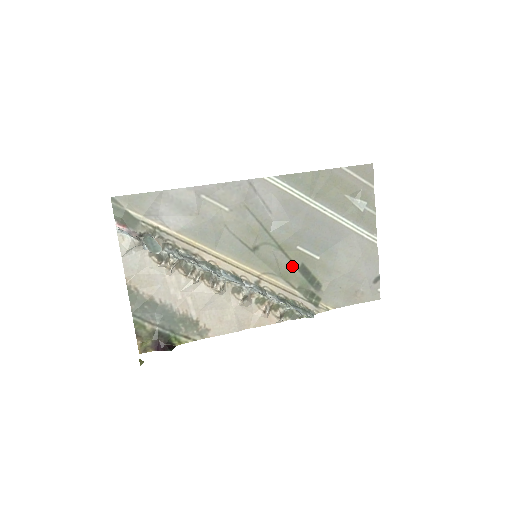
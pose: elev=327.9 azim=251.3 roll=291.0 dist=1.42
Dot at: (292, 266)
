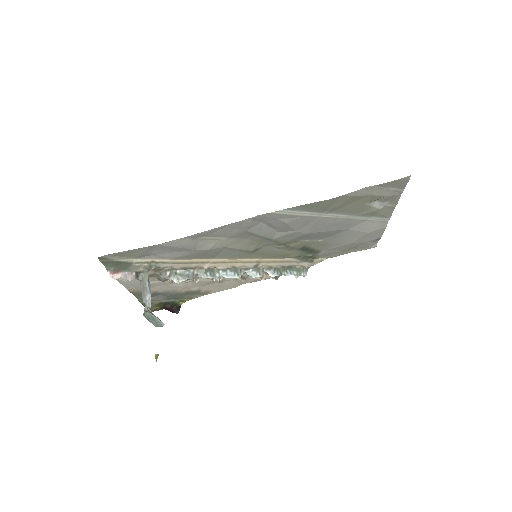
Dot at: (292, 249)
